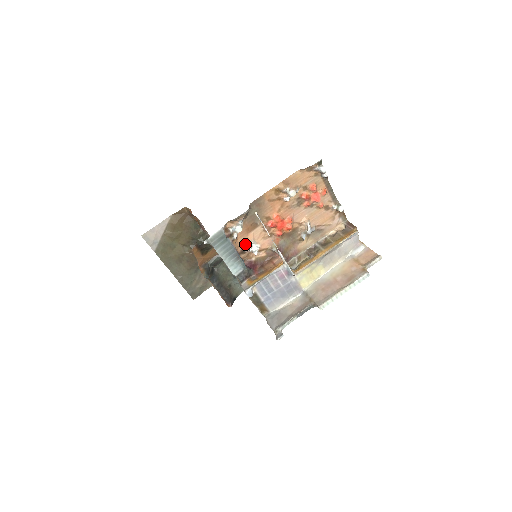
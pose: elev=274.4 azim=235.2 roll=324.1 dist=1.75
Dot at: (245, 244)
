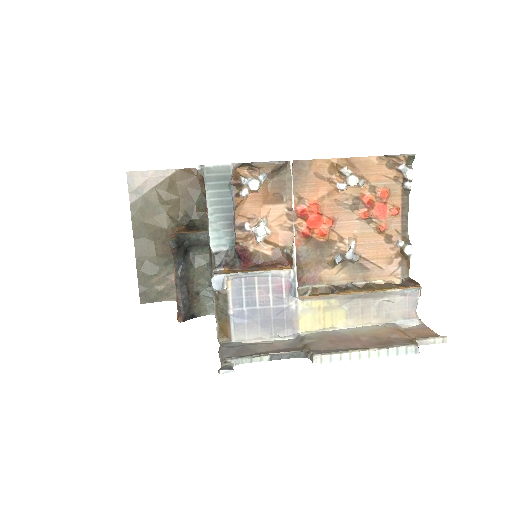
Dot at: (251, 218)
